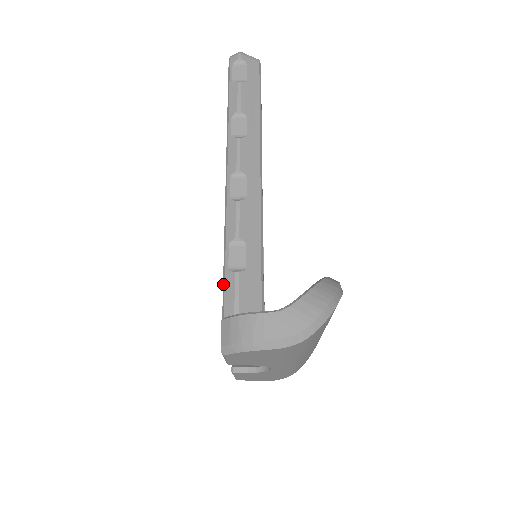
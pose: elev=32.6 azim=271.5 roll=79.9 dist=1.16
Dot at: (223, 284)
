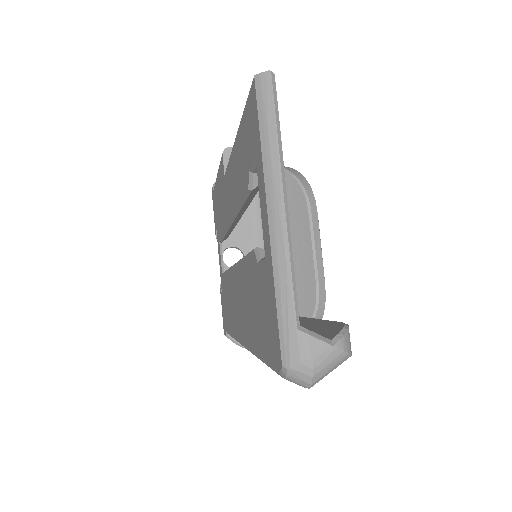
Dot at: occluded
